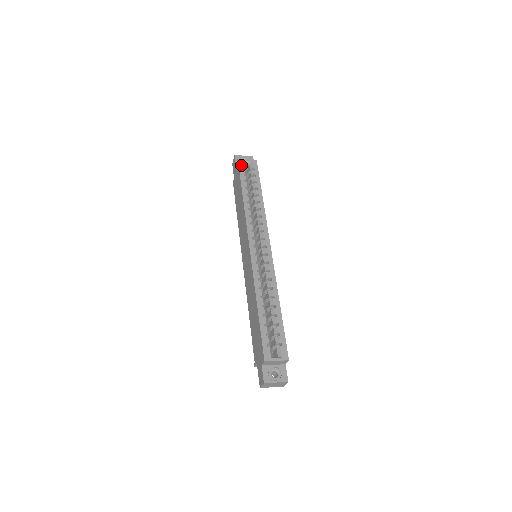
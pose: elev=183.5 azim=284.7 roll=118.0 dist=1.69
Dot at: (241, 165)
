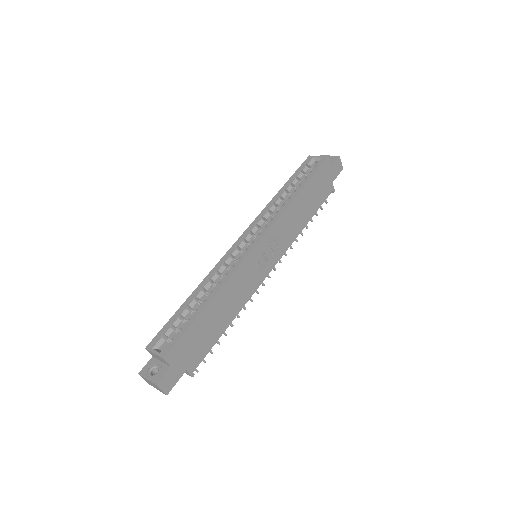
Dot at: (306, 162)
